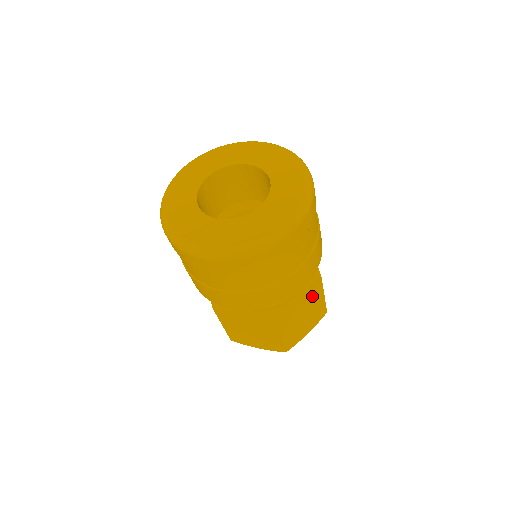
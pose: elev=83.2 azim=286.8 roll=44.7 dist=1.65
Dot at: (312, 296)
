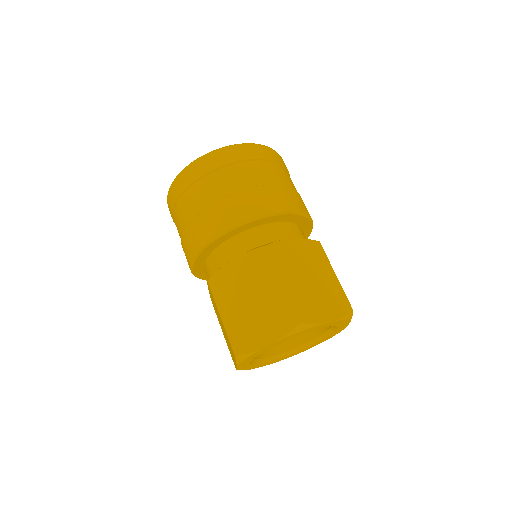
Dot at: (315, 260)
